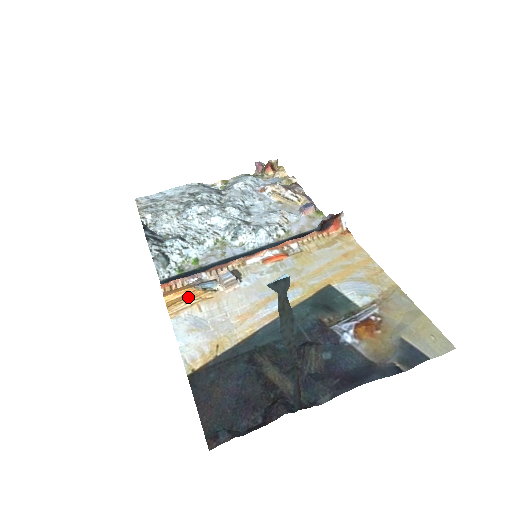
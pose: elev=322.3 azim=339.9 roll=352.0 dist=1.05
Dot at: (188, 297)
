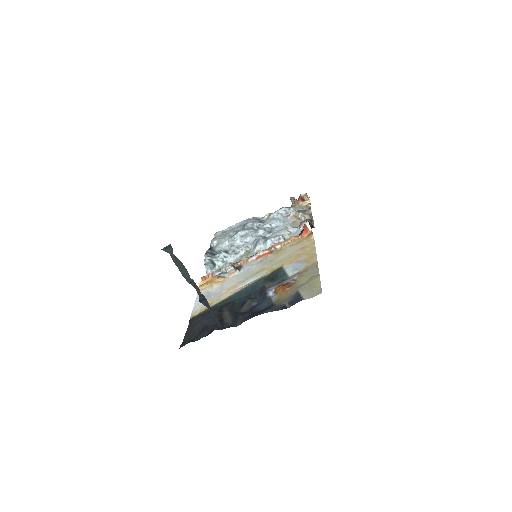
Dot at: (209, 282)
